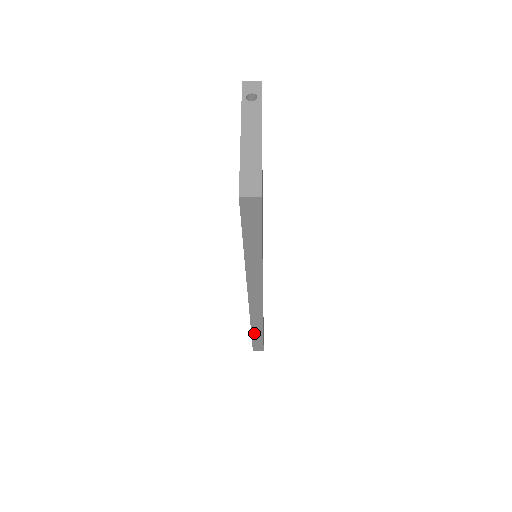
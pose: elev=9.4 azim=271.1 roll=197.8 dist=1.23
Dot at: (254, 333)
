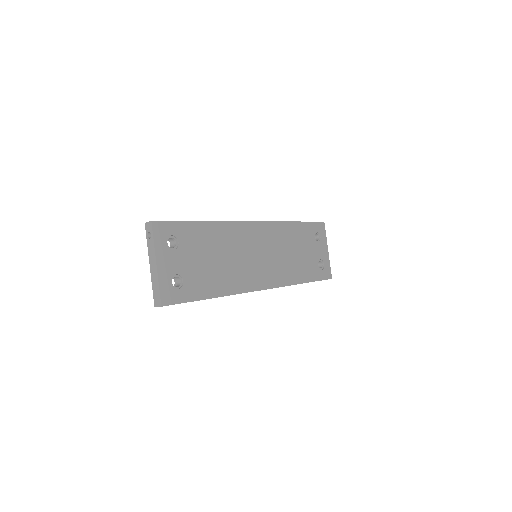
Dot at: occluded
